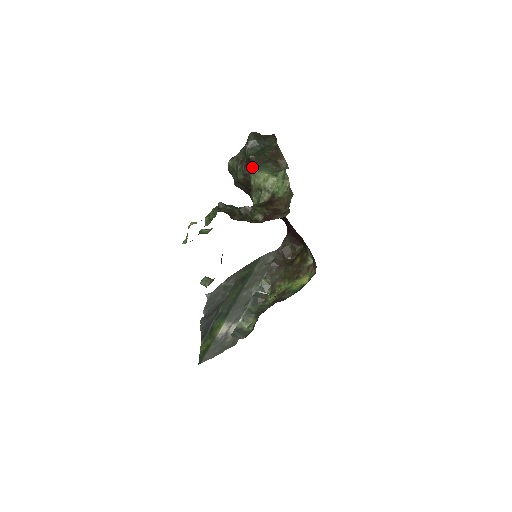
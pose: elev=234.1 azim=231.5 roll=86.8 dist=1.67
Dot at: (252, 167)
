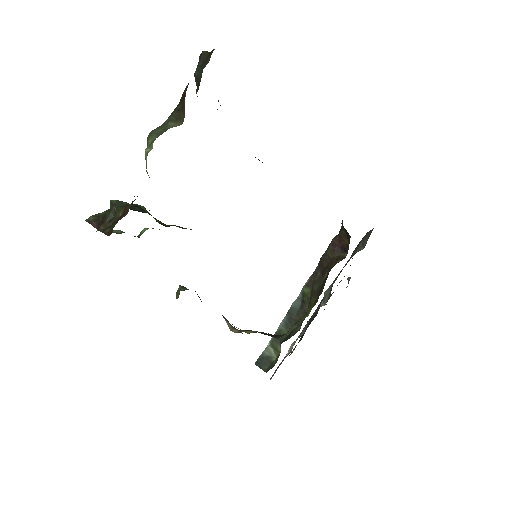
Dot at: occluded
